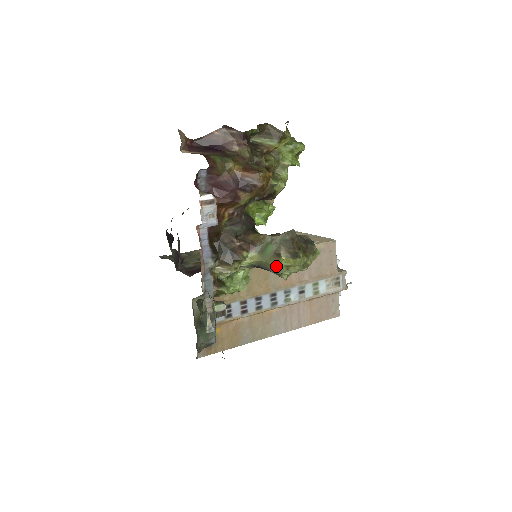
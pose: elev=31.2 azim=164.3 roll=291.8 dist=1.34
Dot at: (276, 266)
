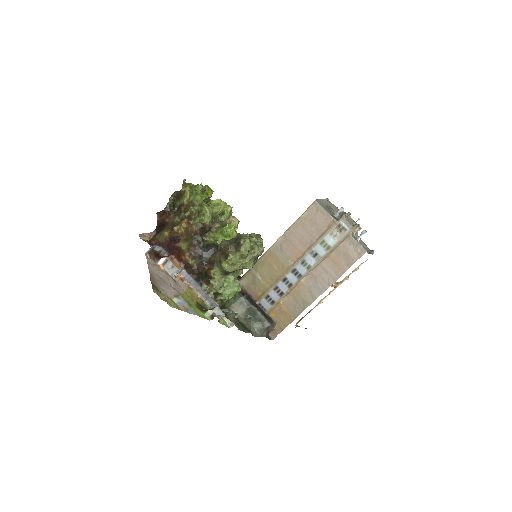
Dot at: (225, 269)
